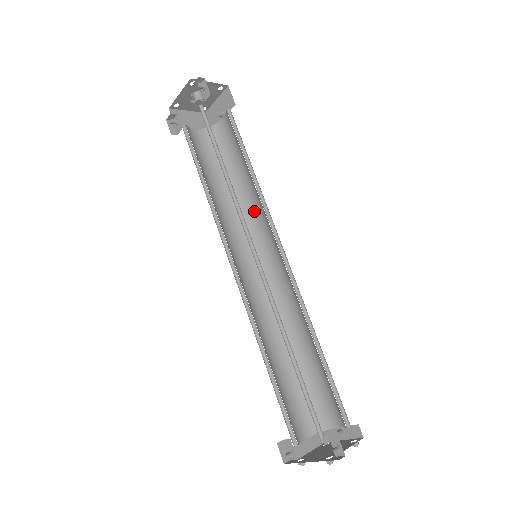
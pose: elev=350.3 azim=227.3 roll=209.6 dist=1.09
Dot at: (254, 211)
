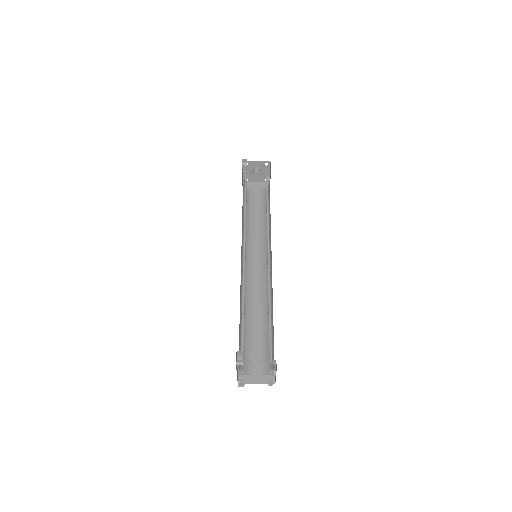
Dot at: (270, 232)
